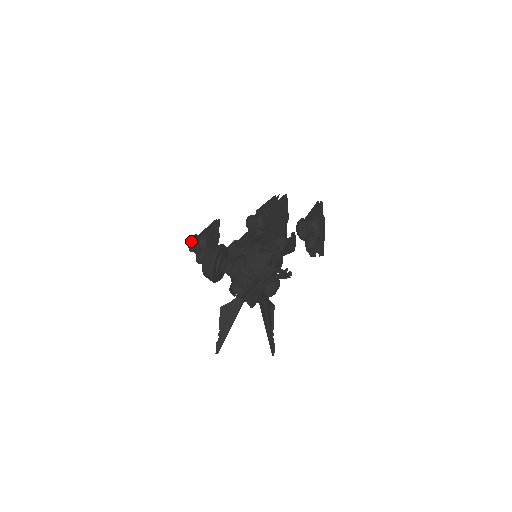
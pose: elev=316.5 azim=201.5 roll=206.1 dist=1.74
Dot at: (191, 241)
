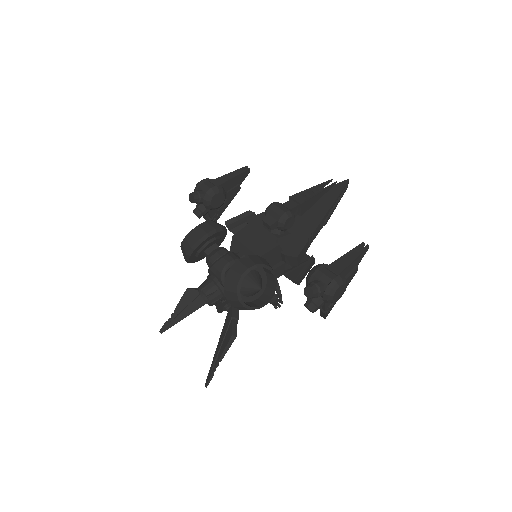
Dot at: (198, 186)
